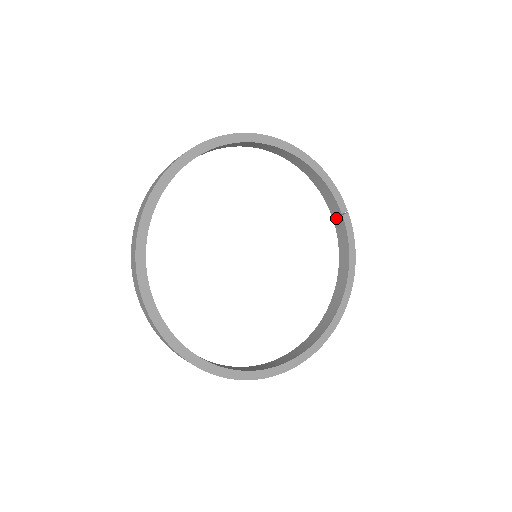
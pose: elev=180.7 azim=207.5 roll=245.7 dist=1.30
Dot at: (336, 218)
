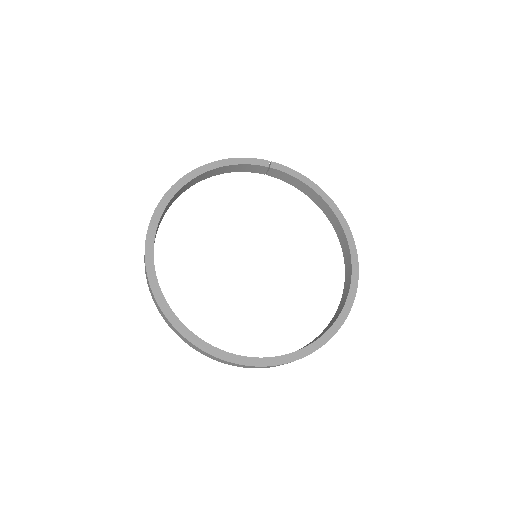
Dot at: (269, 173)
